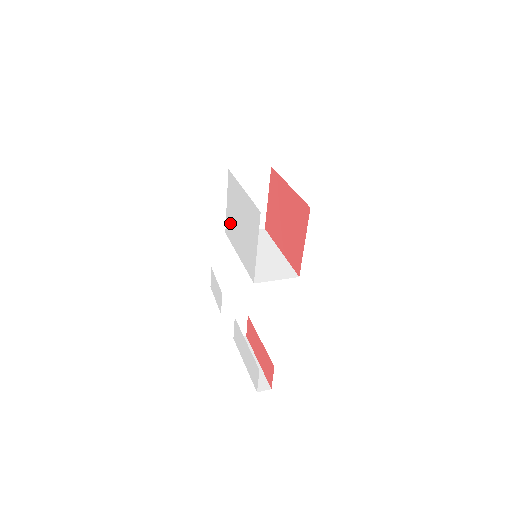
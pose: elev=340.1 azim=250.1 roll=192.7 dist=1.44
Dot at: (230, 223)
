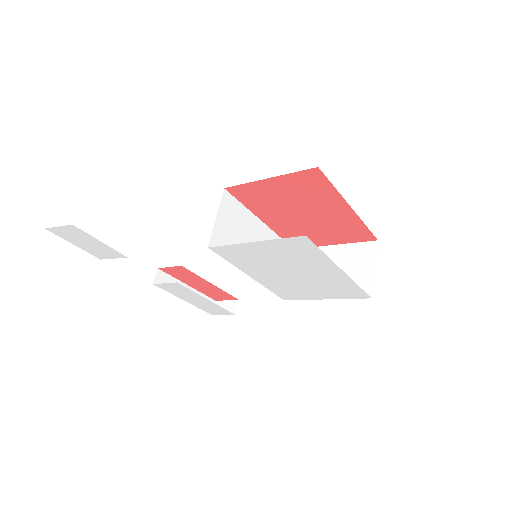
Dot at: (247, 256)
